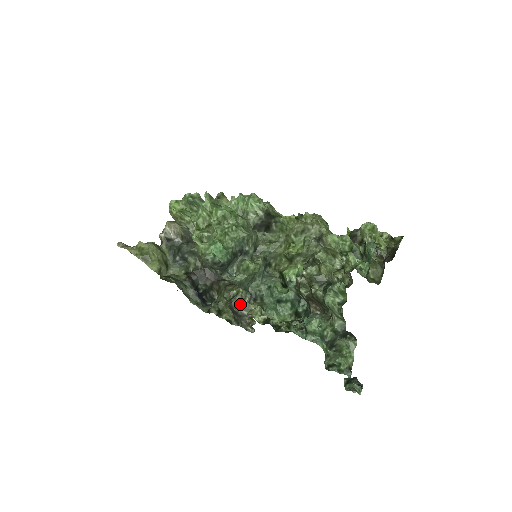
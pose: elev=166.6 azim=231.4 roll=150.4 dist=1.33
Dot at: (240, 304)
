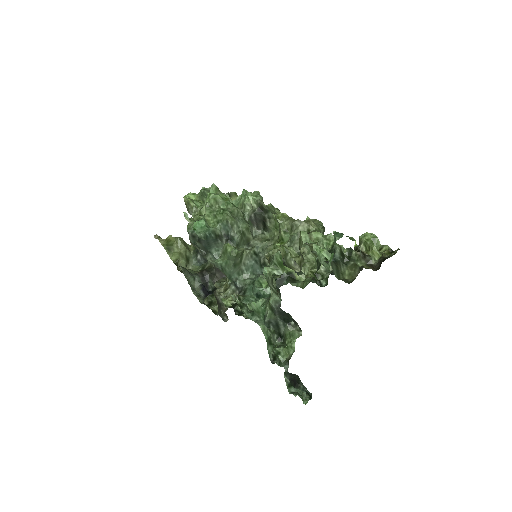
Dot at: (223, 292)
